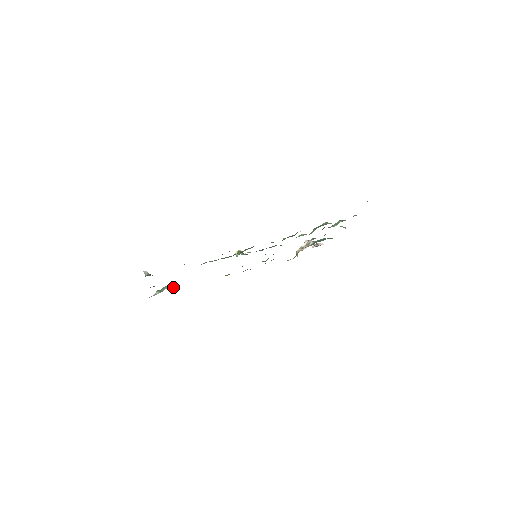
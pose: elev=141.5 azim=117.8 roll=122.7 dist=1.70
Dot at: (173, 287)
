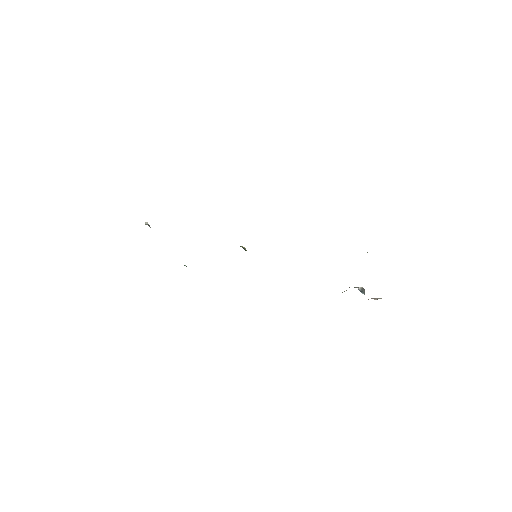
Dot at: (186, 266)
